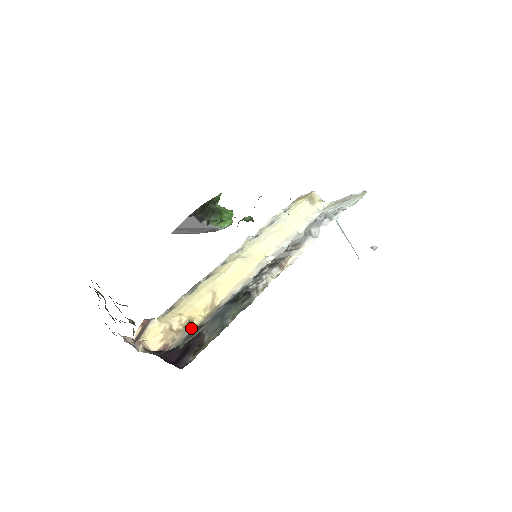
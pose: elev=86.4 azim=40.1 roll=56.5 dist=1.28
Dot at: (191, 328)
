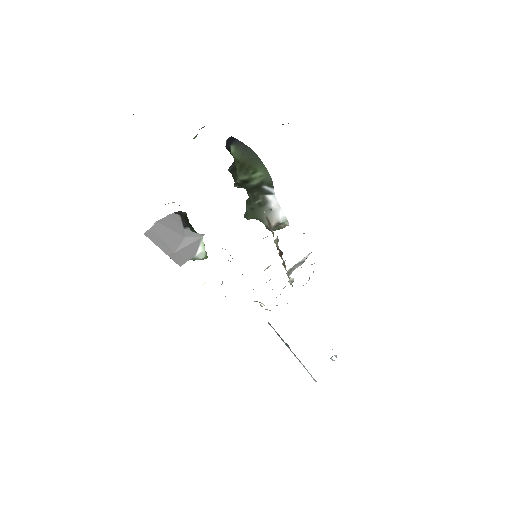
Dot at: occluded
